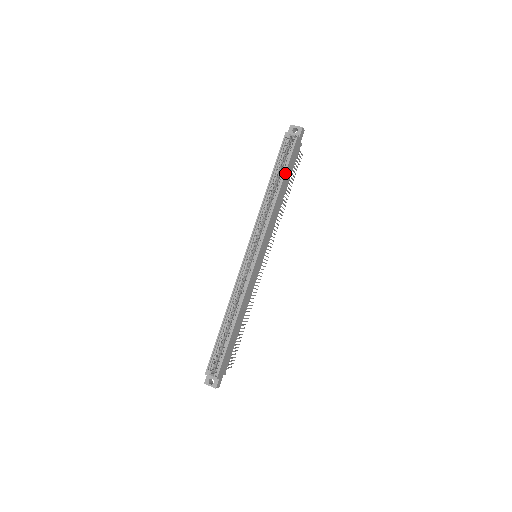
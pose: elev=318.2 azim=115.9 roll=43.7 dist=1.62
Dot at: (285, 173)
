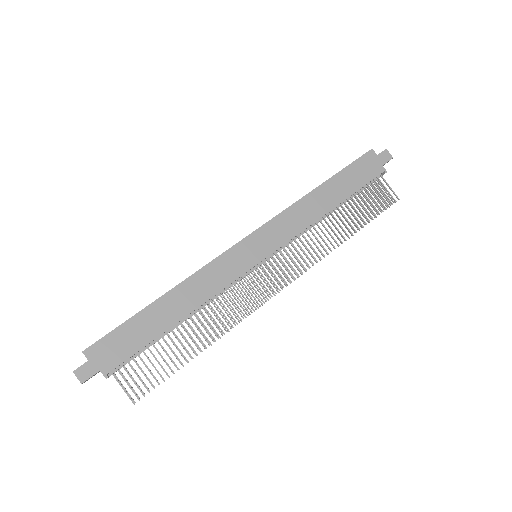
Dot at: (335, 175)
